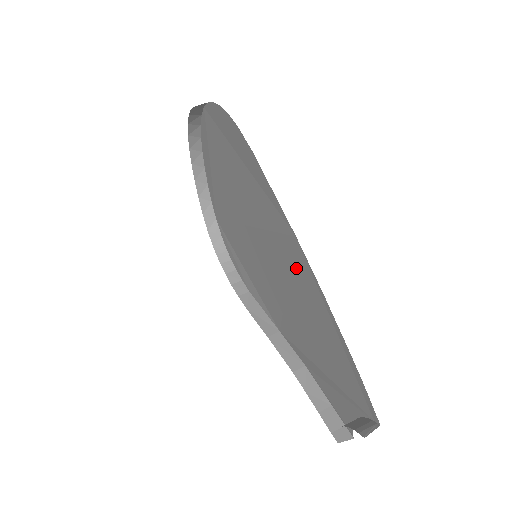
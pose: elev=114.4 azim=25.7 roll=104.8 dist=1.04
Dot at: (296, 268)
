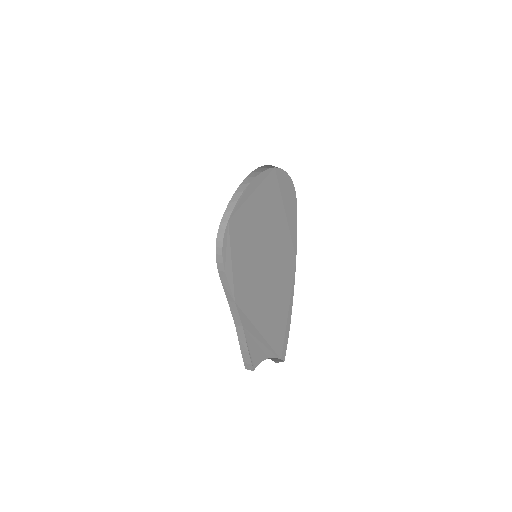
Dot at: (283, 273)
